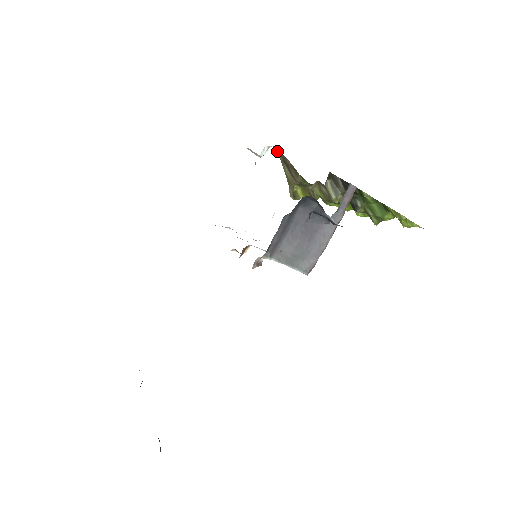
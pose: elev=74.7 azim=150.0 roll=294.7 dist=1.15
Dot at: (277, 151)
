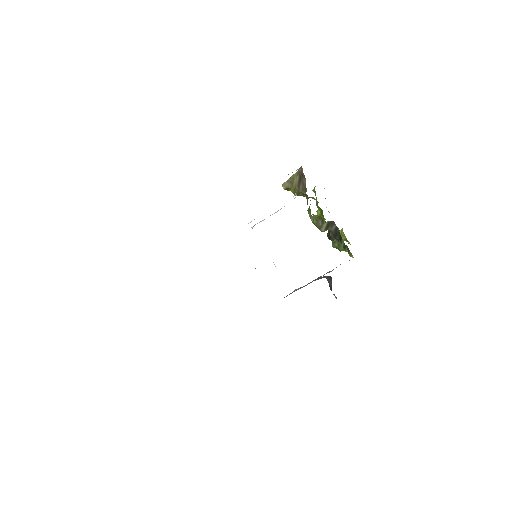
Dot at: (302, 171)
